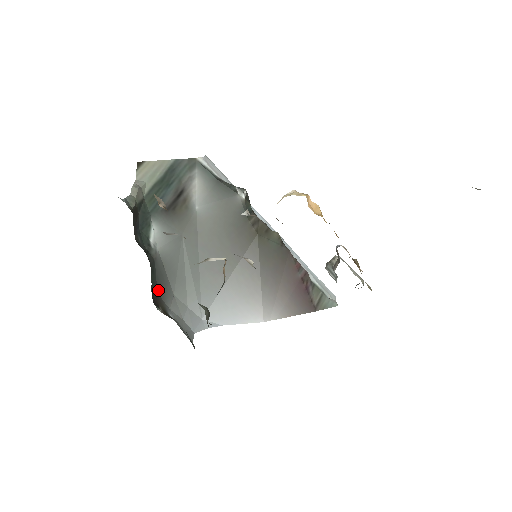
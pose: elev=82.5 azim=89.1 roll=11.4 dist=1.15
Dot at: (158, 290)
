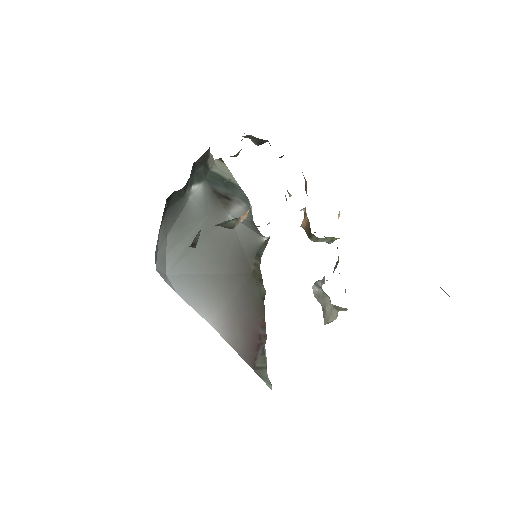
Dot at: (168, 210)
